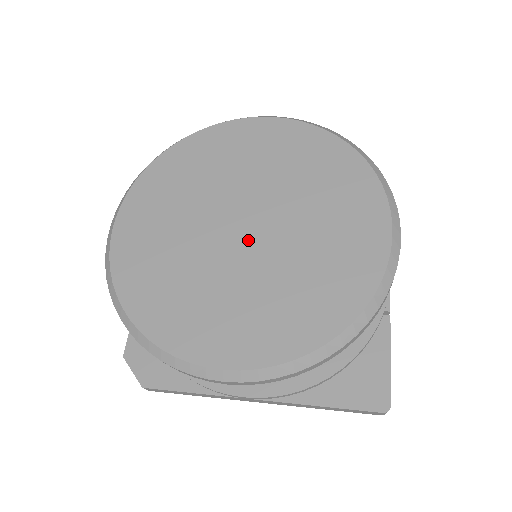
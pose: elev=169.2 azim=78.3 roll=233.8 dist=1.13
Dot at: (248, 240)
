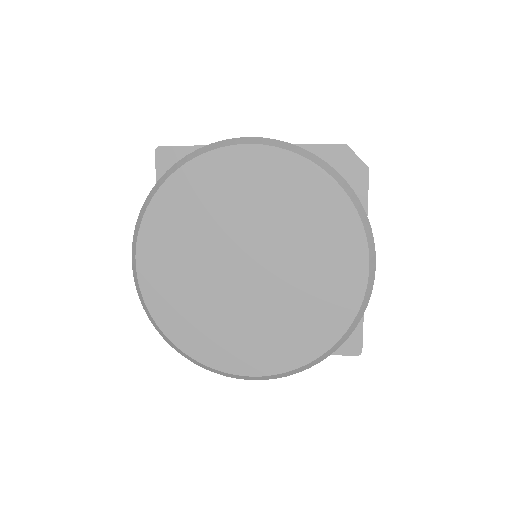
Dot at: (253, 278)
